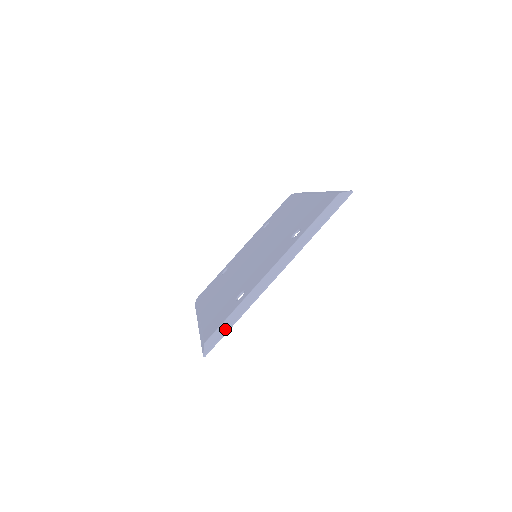
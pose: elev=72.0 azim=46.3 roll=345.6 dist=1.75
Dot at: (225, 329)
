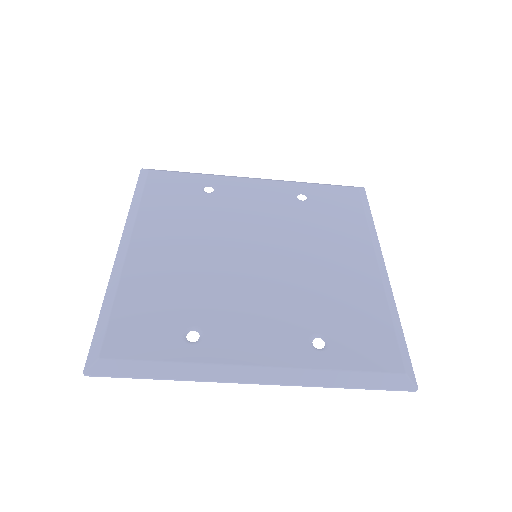
Dot at: (138, 373)
